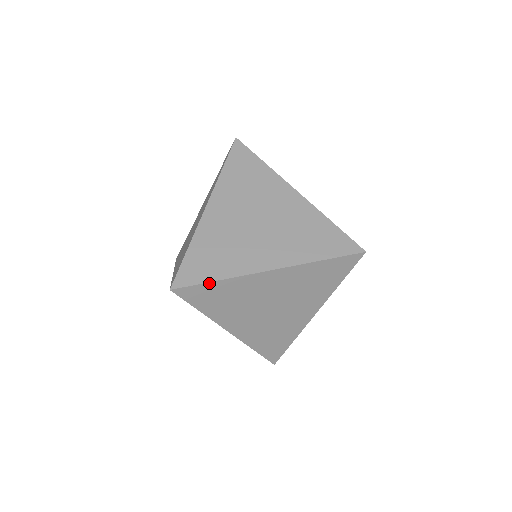
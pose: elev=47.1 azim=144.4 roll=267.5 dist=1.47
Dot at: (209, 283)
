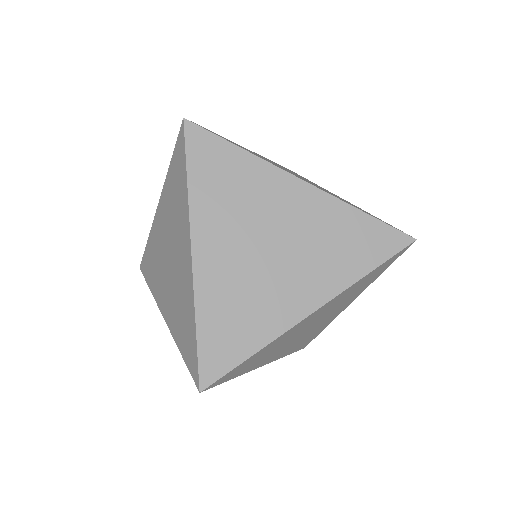
Dot at: (229, 144)
